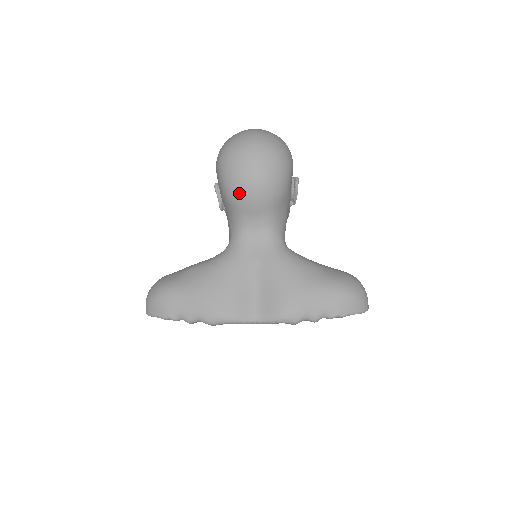
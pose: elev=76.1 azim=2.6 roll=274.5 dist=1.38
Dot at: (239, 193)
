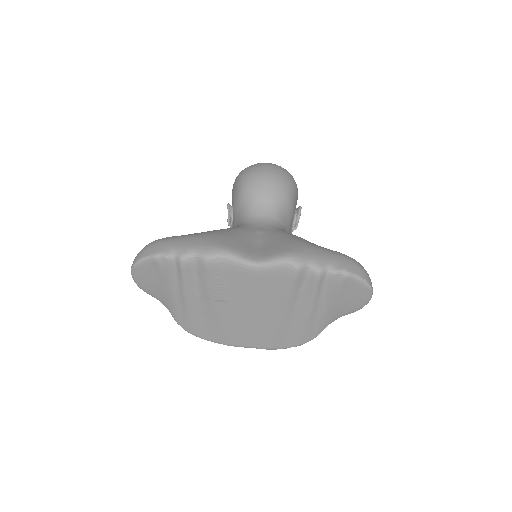
Dot at: (254, 183)
